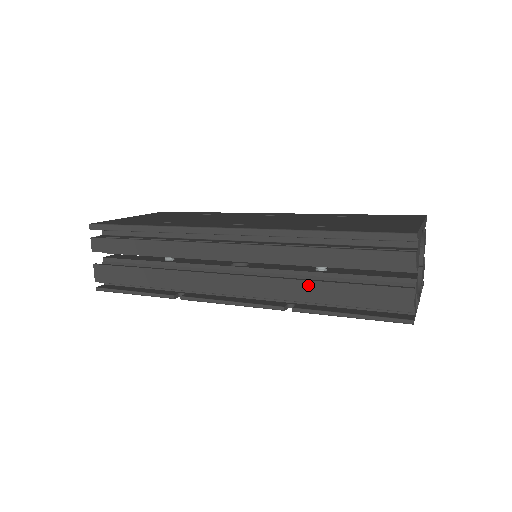
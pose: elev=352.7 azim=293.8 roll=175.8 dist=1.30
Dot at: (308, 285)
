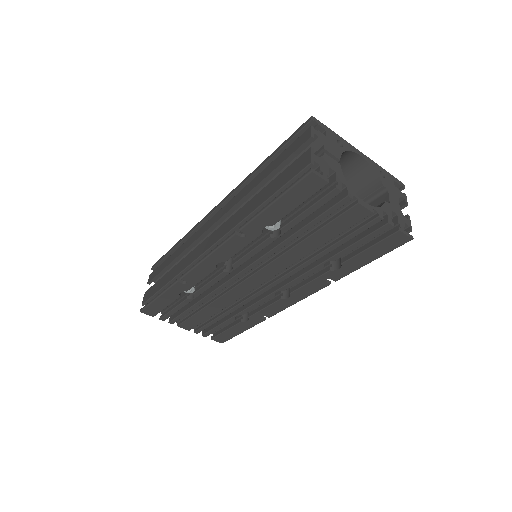
Dot at: (250, 203)
